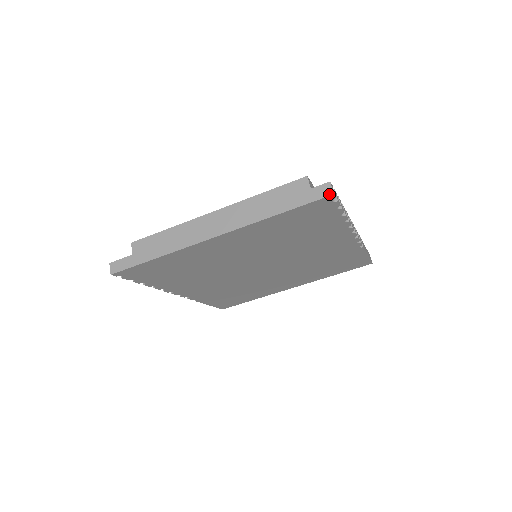
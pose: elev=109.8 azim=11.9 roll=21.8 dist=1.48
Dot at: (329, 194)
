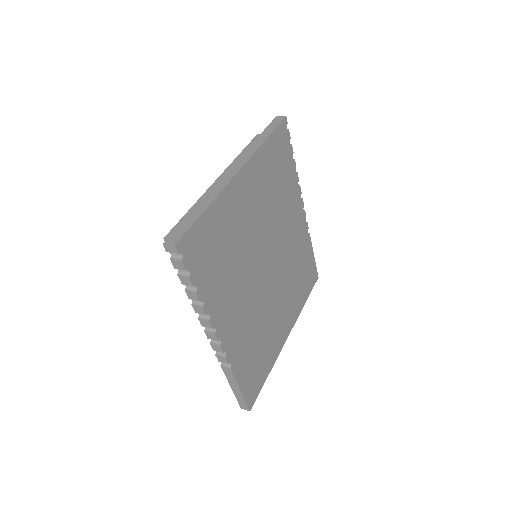
Dot at: (283, 117)
